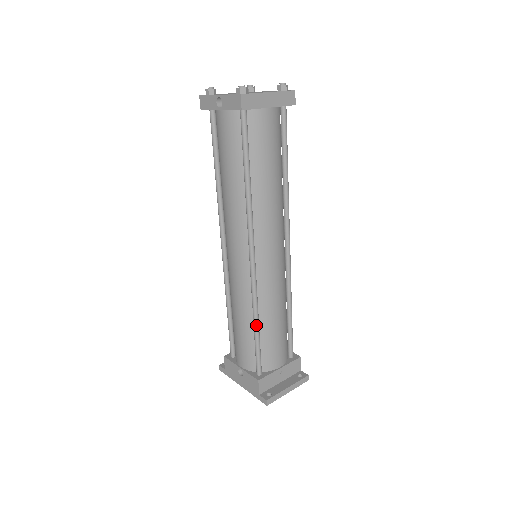
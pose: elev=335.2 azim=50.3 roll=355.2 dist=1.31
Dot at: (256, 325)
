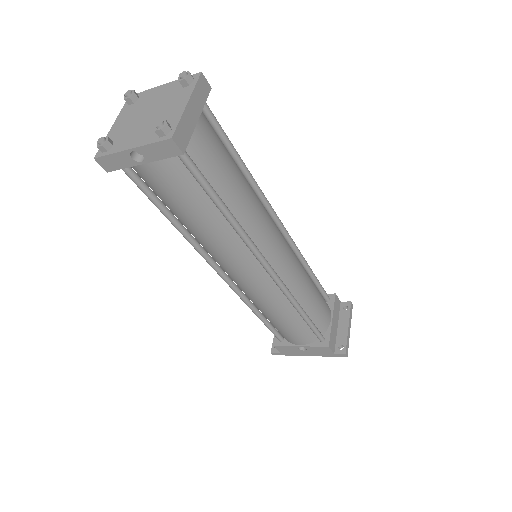
Dot at: (303, 313)
